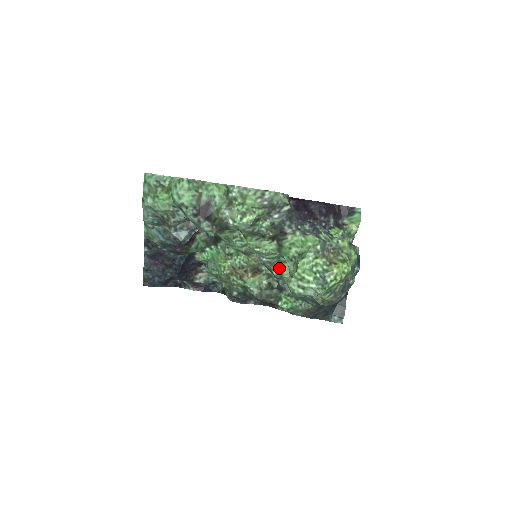
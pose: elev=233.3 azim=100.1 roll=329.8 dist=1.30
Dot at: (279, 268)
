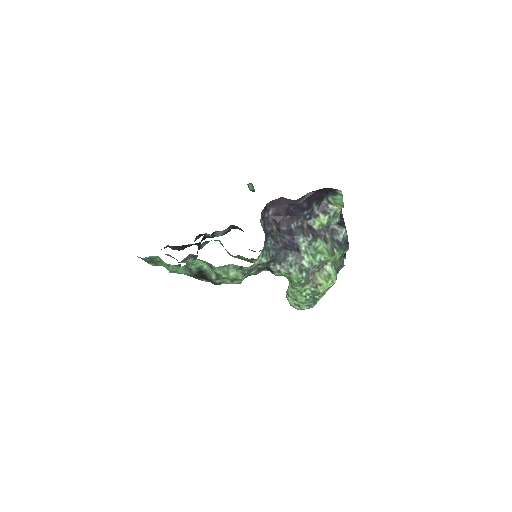
Dot at: occluded
